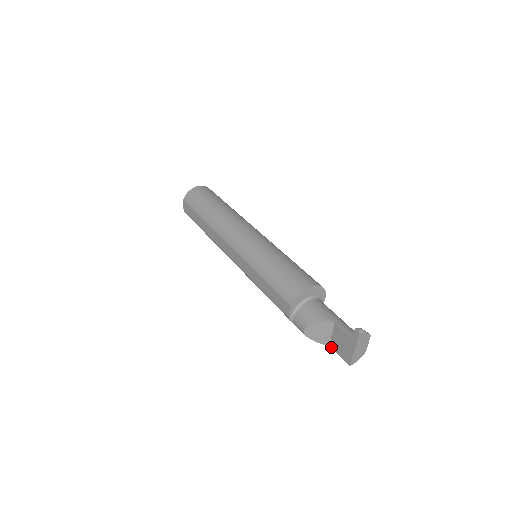
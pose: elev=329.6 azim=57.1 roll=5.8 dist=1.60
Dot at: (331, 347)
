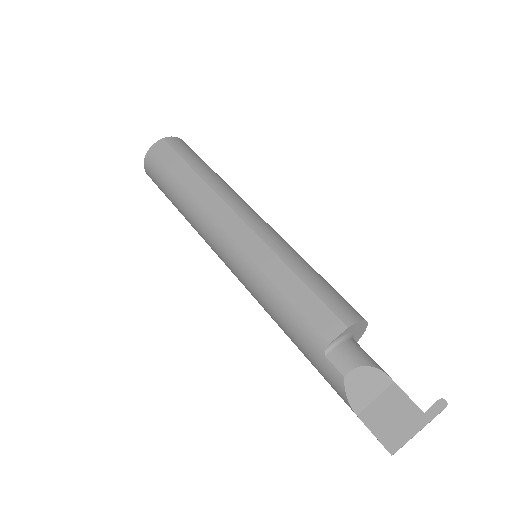
Dot at: (361, 417)
